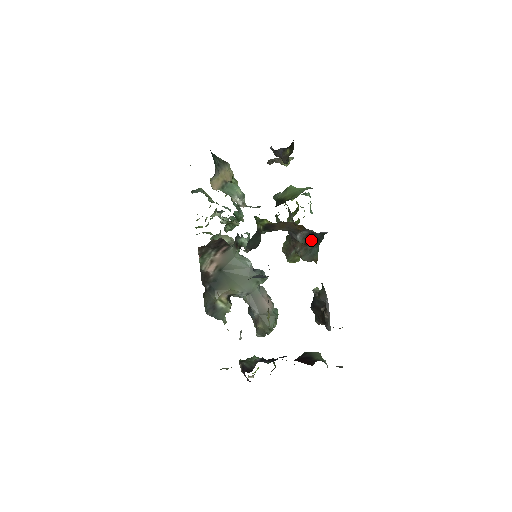
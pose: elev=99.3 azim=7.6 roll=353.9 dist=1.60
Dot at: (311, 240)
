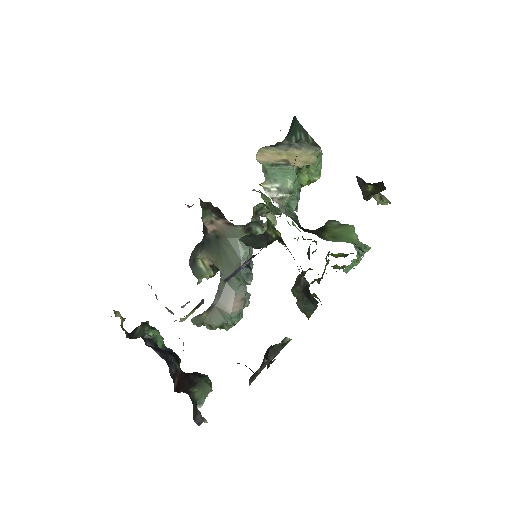
Dot at: (307, 293)
